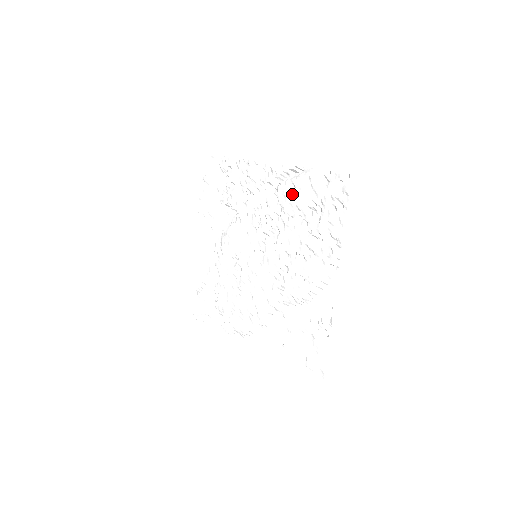
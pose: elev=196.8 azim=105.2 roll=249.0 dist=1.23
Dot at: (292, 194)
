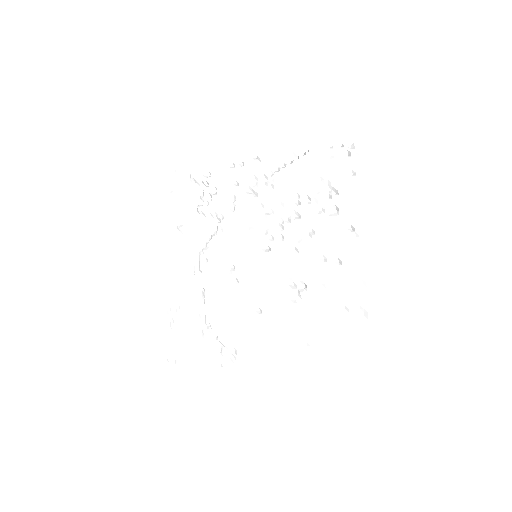
Dot at: (293, 177)
